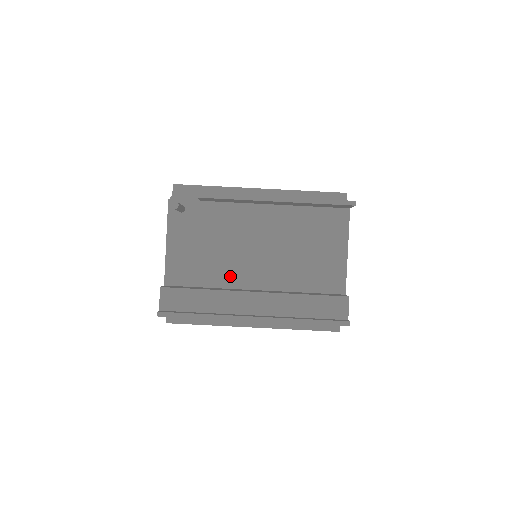
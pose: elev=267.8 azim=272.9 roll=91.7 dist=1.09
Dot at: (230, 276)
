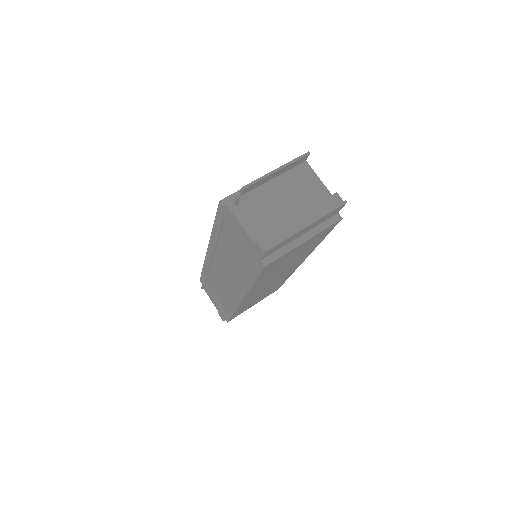
Dot at: (280, 220)
